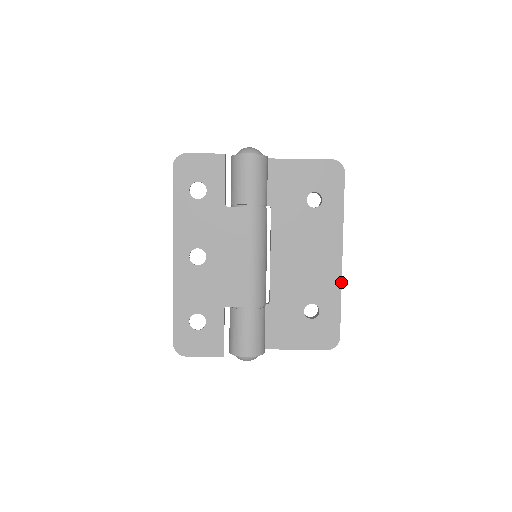
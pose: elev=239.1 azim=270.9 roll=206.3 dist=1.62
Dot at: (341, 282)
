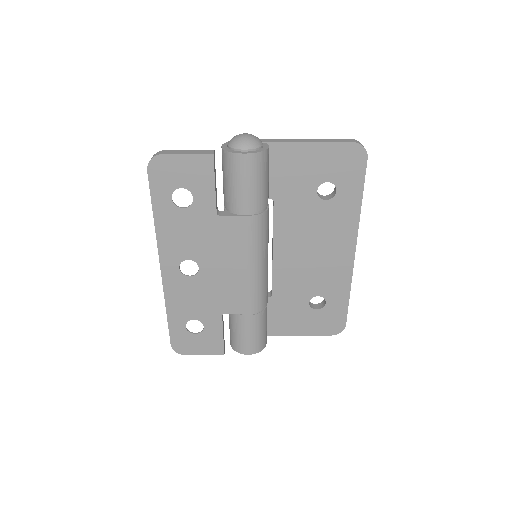
Dot at: occluded
